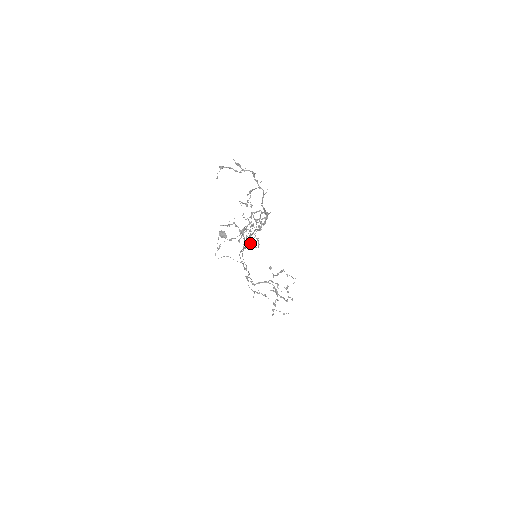
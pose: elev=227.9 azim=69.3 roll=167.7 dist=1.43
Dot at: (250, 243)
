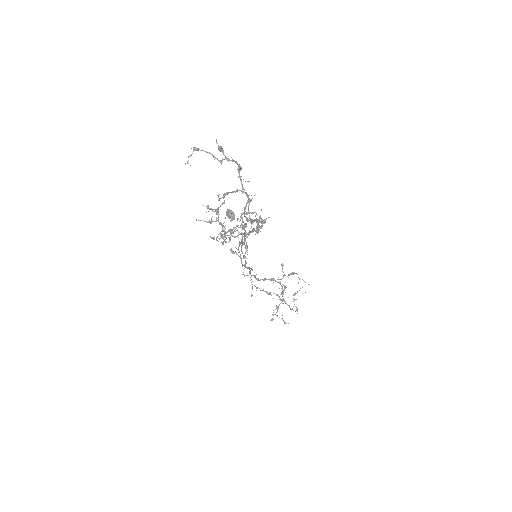
Dot at: (233, 251)
